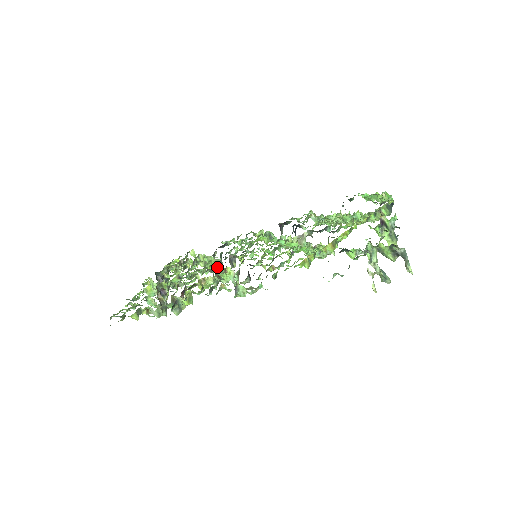
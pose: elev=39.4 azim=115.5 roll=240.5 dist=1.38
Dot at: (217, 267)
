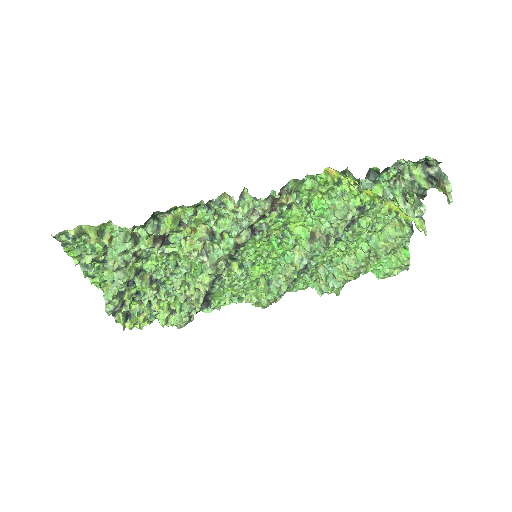
Dot at: (205, 265)
